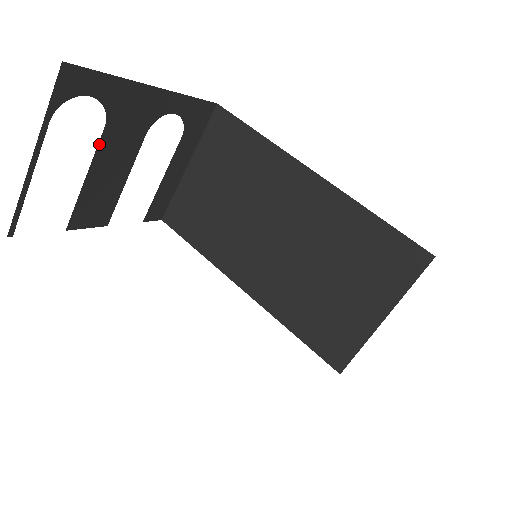
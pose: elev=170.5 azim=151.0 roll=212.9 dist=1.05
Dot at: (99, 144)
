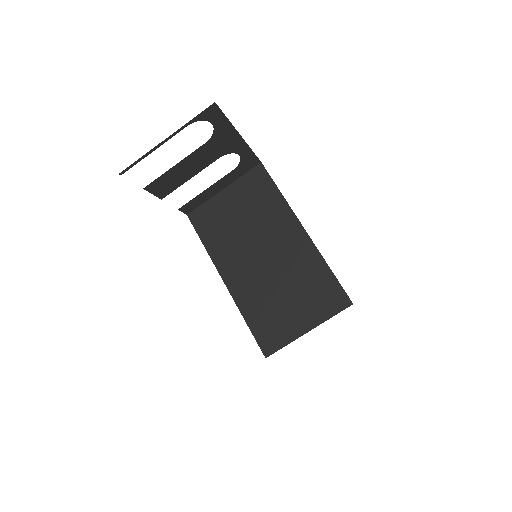
Dot at: (196, 150)
